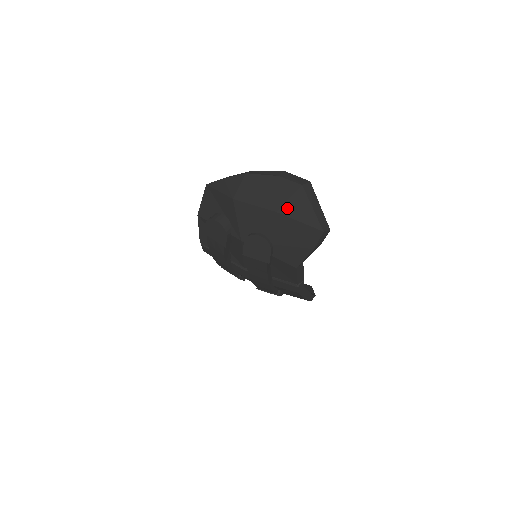
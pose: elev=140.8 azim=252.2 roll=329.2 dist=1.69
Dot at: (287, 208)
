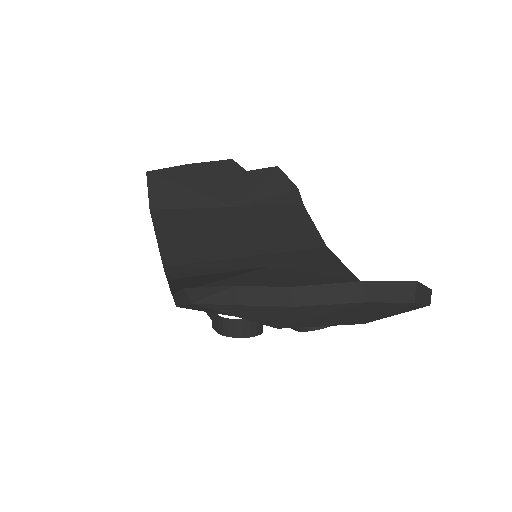
Dot at: occluded
